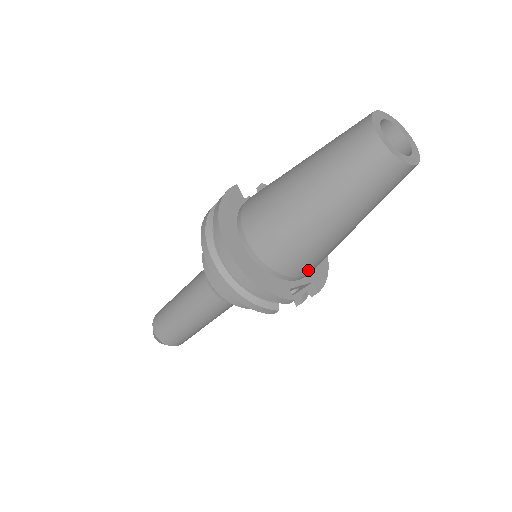
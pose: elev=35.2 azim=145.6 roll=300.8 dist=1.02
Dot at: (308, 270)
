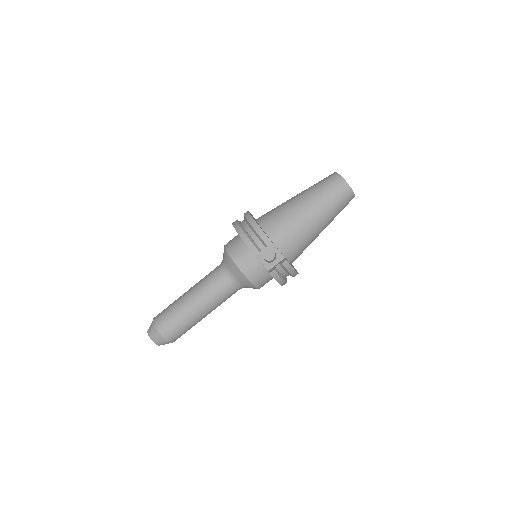
Dot at: (285, 241)
